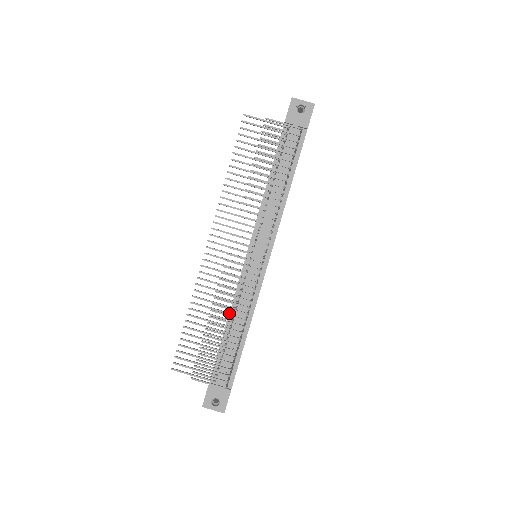
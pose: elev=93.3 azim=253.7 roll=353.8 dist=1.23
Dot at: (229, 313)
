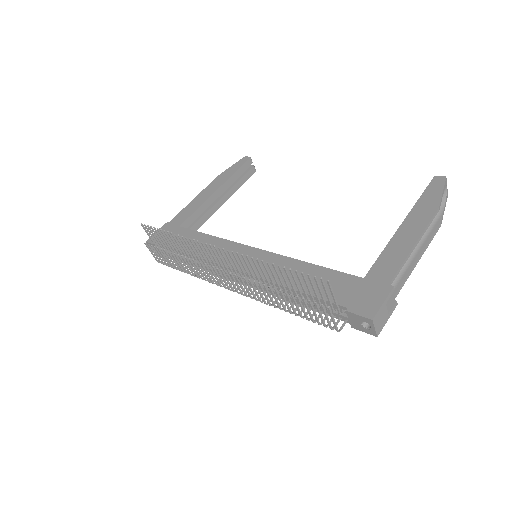
Dot at: occluded
